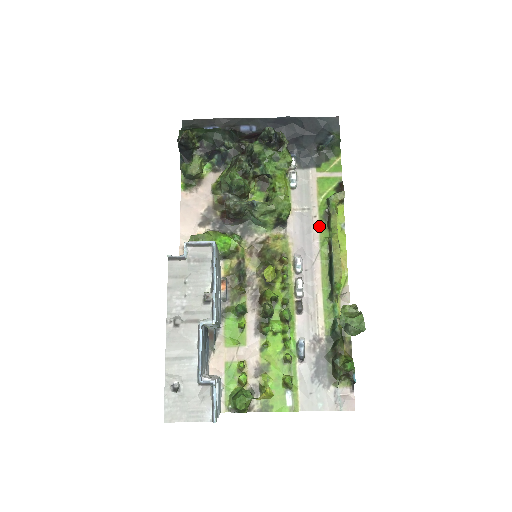
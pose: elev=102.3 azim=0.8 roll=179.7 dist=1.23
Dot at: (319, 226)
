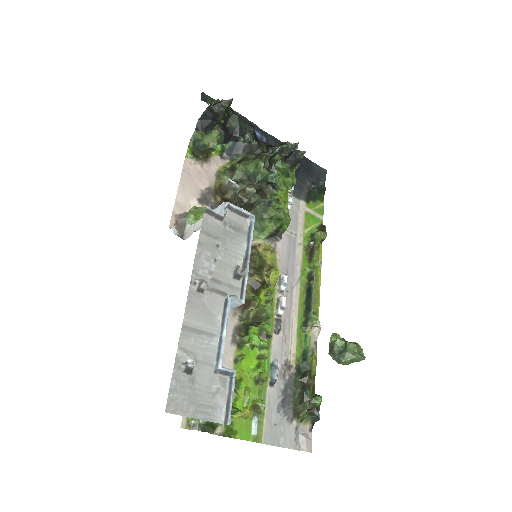
Dot at: (302, 254)
